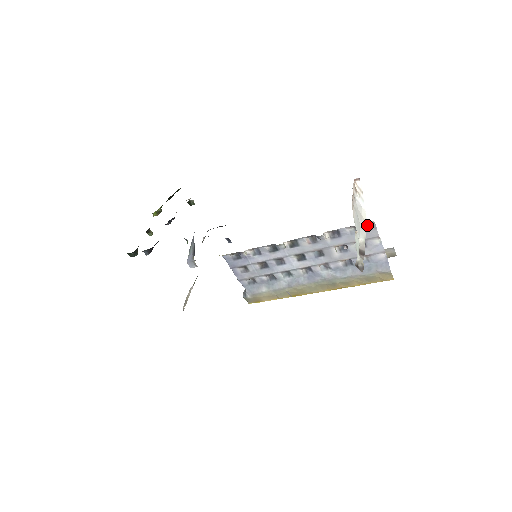
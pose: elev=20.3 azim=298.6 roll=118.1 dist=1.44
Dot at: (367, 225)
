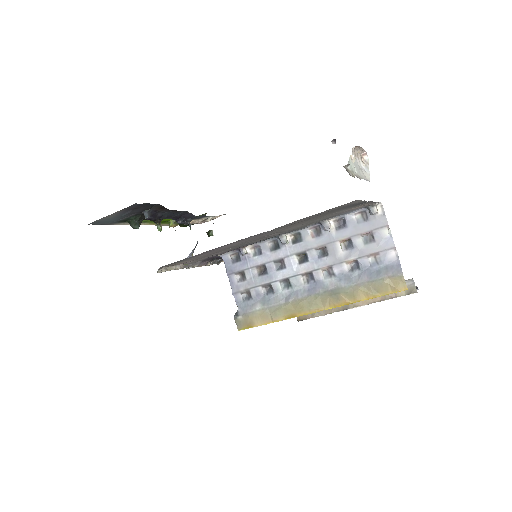
Dot at: (374, 206)
